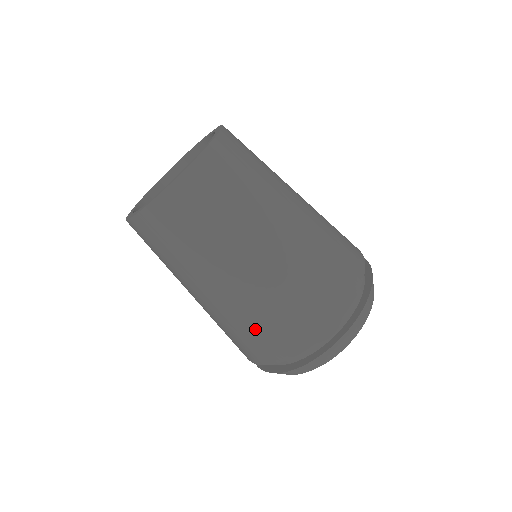
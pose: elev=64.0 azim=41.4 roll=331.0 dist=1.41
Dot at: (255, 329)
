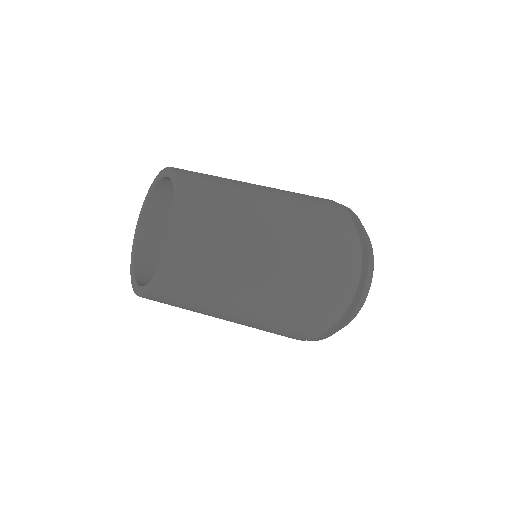
Dot at: occluded
